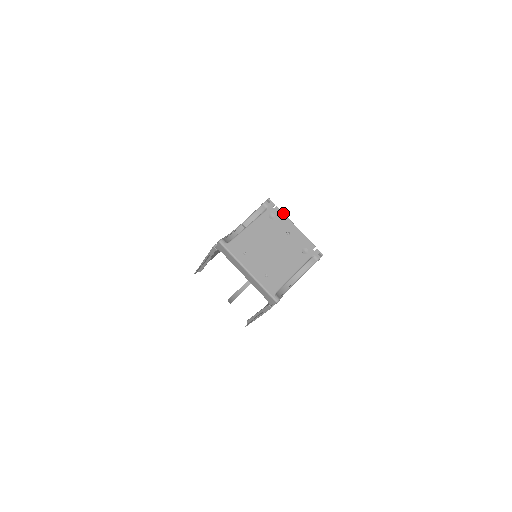
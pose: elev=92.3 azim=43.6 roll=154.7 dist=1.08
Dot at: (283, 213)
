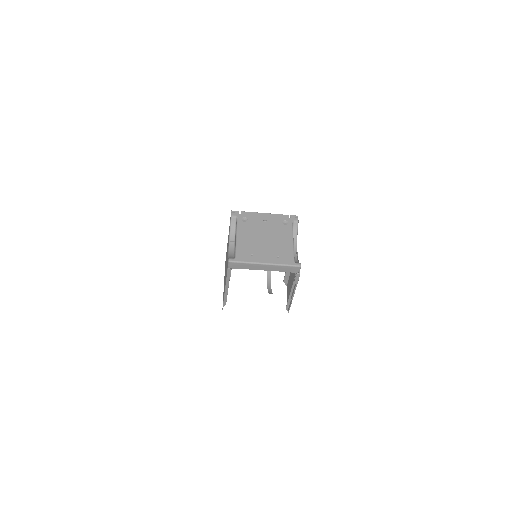
Dot at: (249, 212)
